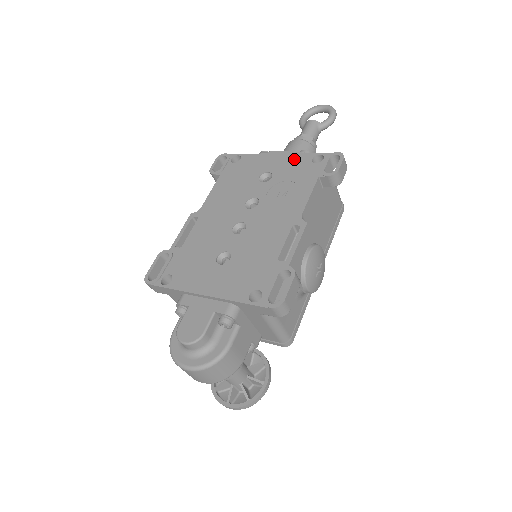
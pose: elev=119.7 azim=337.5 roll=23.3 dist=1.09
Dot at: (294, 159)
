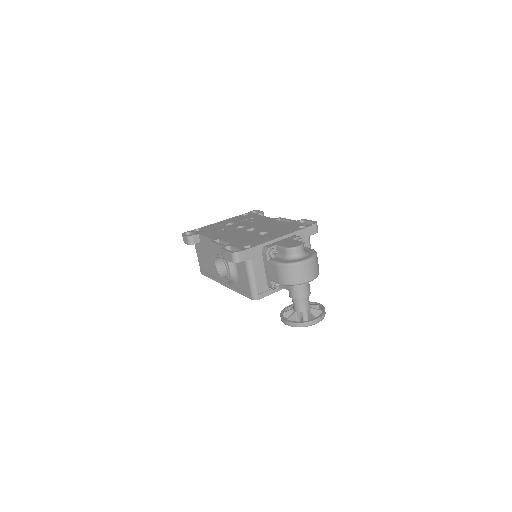
Dot at: (233, 218)
